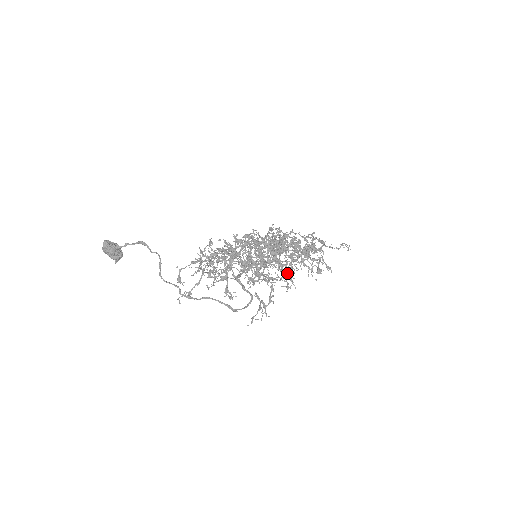
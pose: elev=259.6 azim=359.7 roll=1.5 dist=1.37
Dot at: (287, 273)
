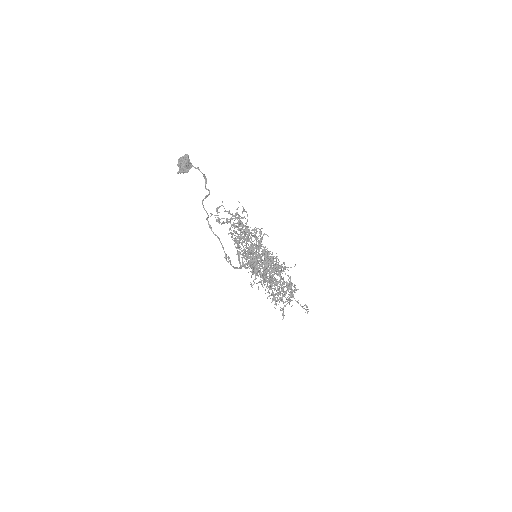
Dot at: occluded
